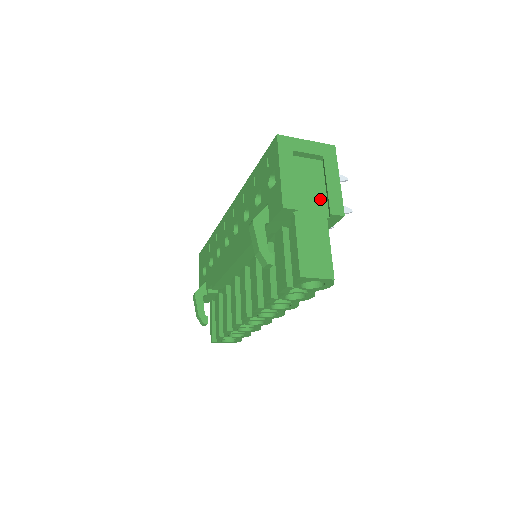
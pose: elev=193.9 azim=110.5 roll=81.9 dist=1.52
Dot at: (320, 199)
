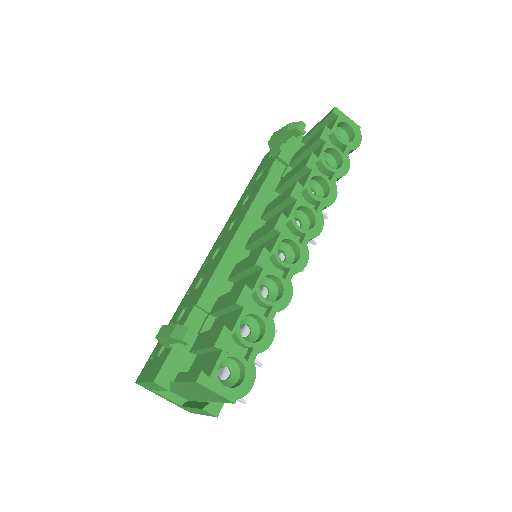
Dot at: occluded
